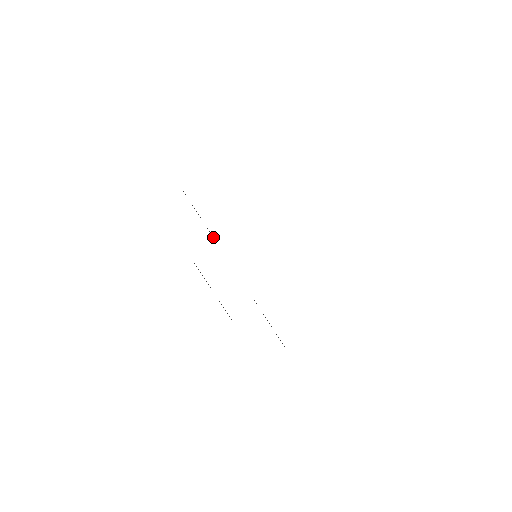
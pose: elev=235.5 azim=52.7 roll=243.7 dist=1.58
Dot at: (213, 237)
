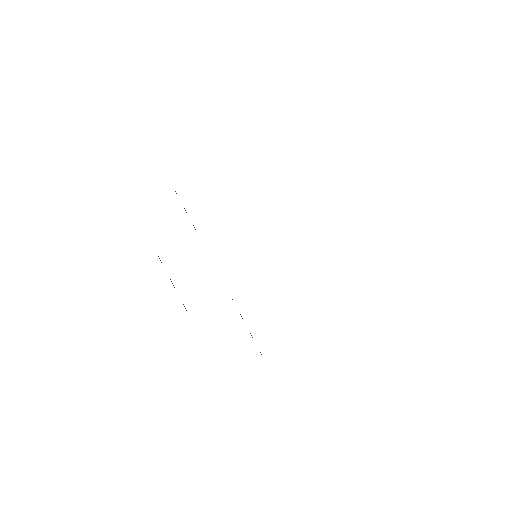
Dot at: occluded
